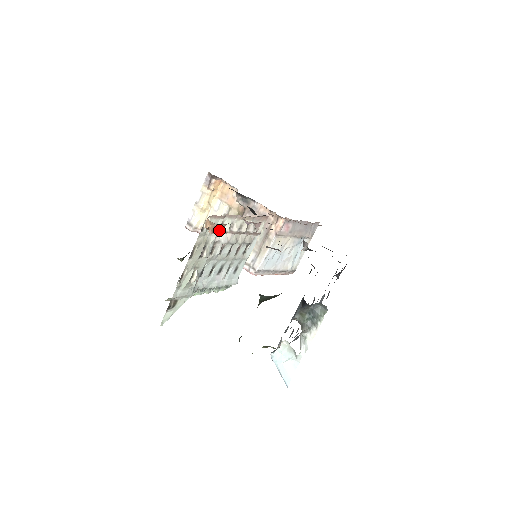
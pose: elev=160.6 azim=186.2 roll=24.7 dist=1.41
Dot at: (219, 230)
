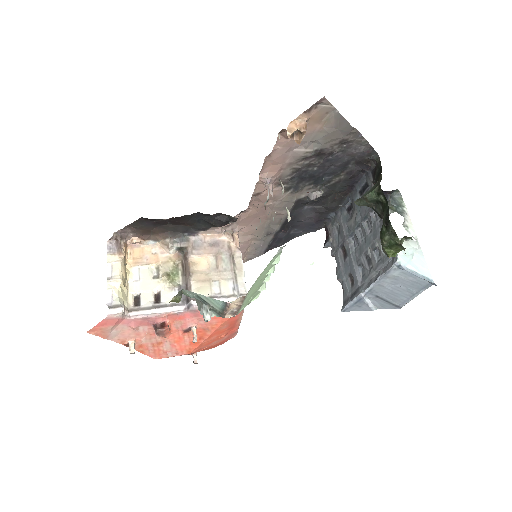
Dot at: (303, 134)
